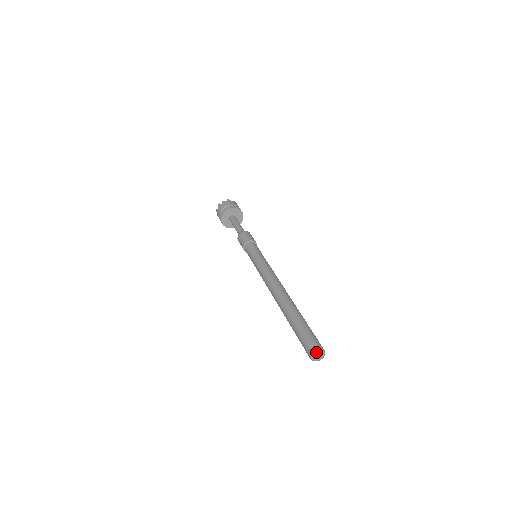
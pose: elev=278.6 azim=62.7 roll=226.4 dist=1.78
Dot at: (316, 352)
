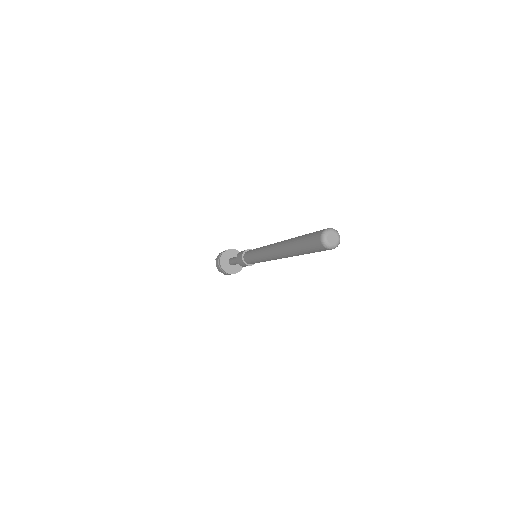
Dot at: (329, 229)
